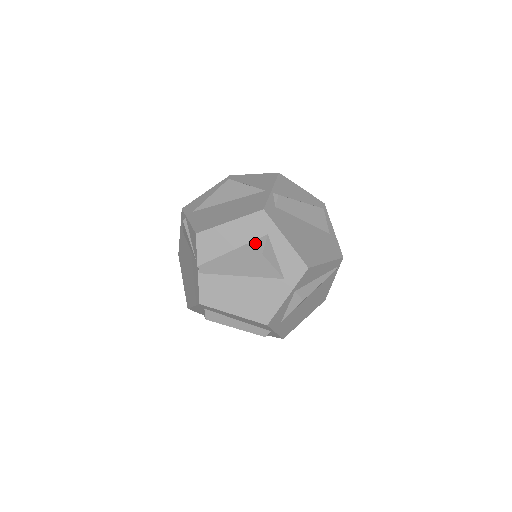
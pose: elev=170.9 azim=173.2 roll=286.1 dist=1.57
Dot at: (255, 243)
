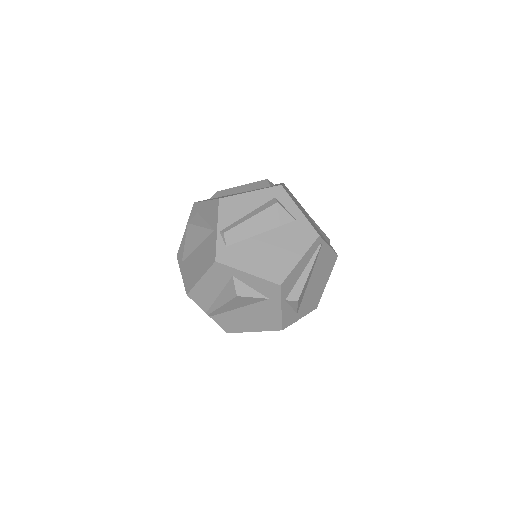
Dot at: (228, 286)
